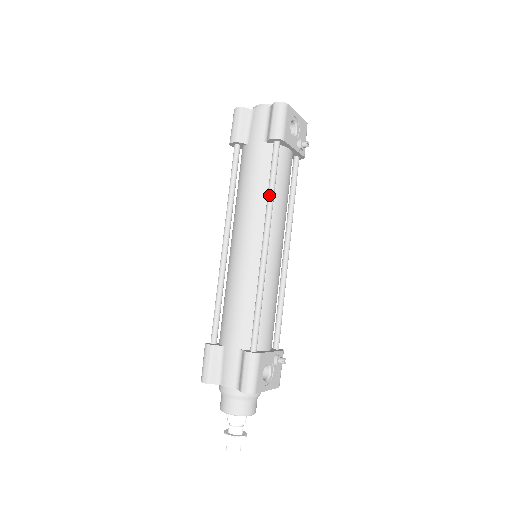
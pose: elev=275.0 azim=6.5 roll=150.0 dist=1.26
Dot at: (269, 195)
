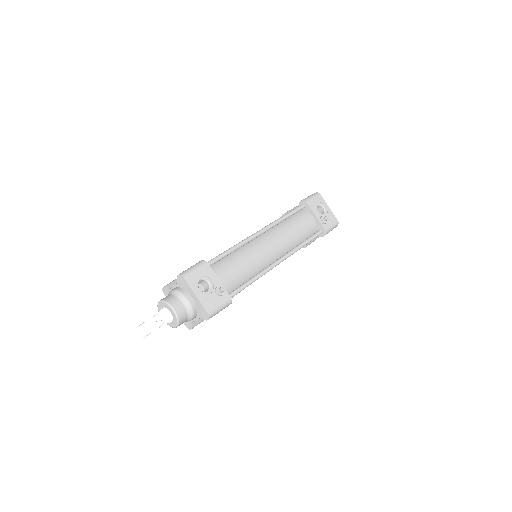
Dot at: (280, 217)
